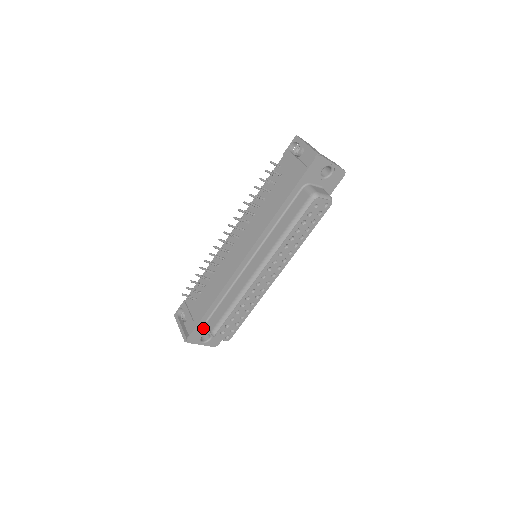
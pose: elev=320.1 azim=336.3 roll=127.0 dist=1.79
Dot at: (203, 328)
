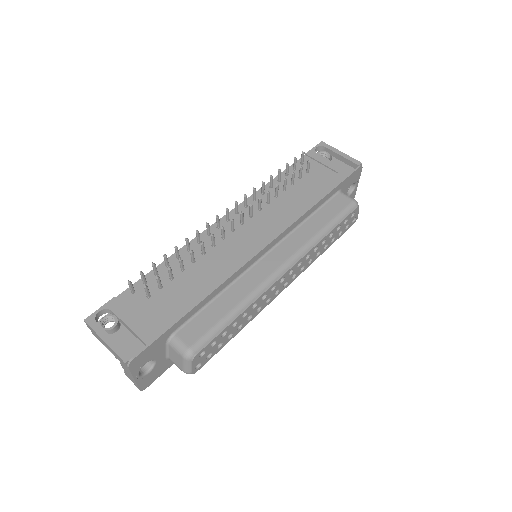
Dot at: (160, 345)
